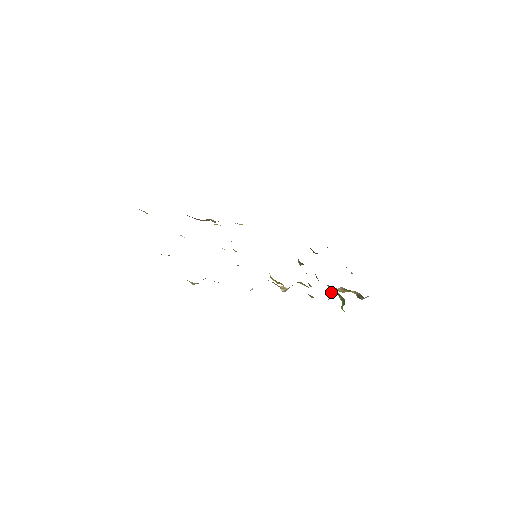
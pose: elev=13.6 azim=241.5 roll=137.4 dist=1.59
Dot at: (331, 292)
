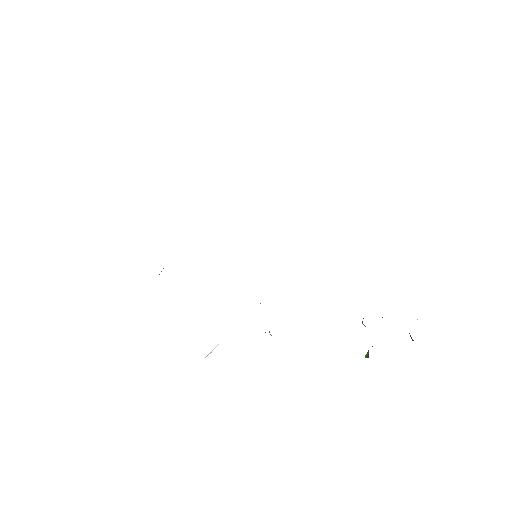
Dot at: occluded
